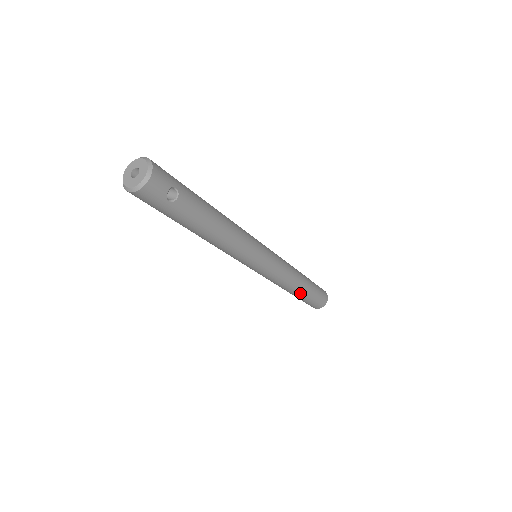
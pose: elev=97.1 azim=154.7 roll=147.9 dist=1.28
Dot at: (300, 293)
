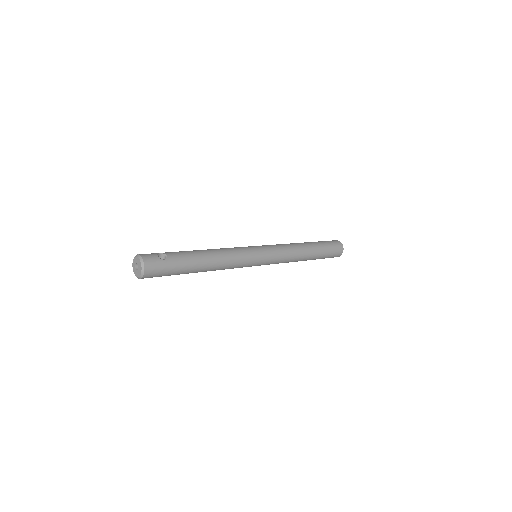
Dot at: (313, 250)
